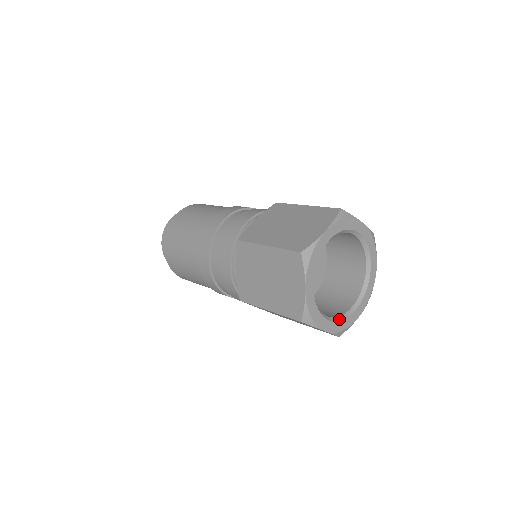
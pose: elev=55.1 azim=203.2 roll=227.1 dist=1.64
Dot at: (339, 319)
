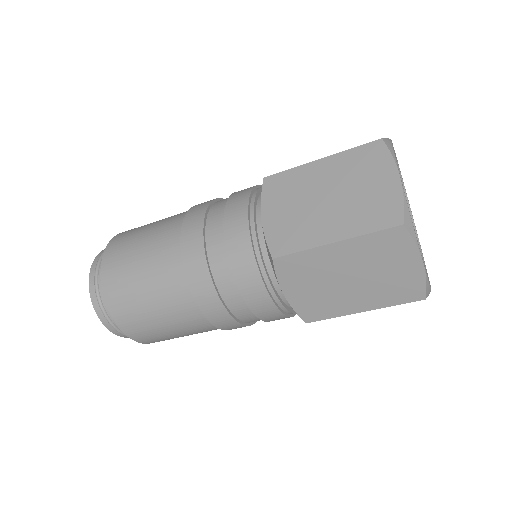
Dot at: occluded
